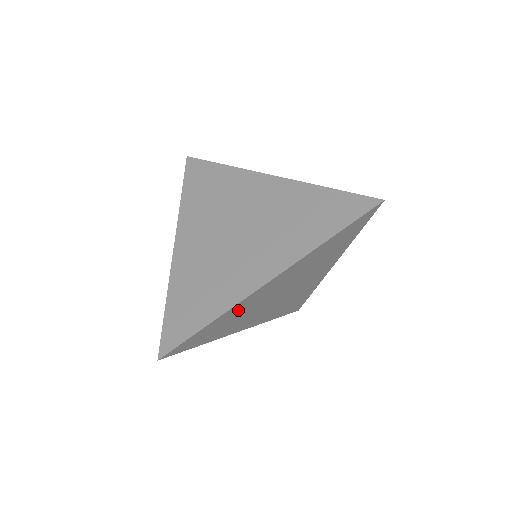
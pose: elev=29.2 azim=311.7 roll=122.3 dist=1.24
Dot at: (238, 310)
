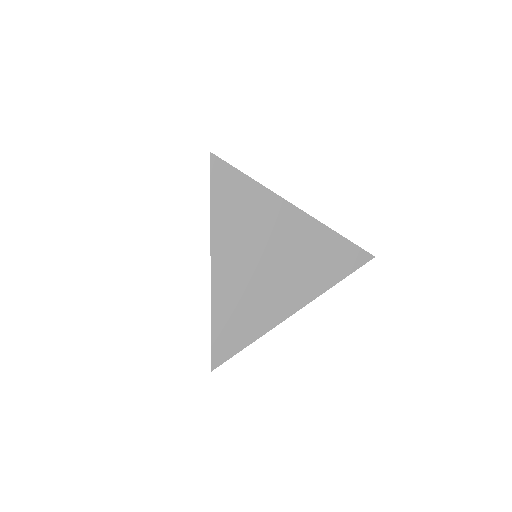
Dot at: (263, 207)
